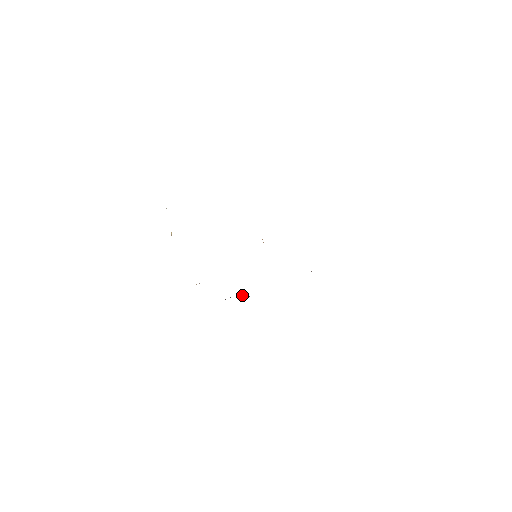
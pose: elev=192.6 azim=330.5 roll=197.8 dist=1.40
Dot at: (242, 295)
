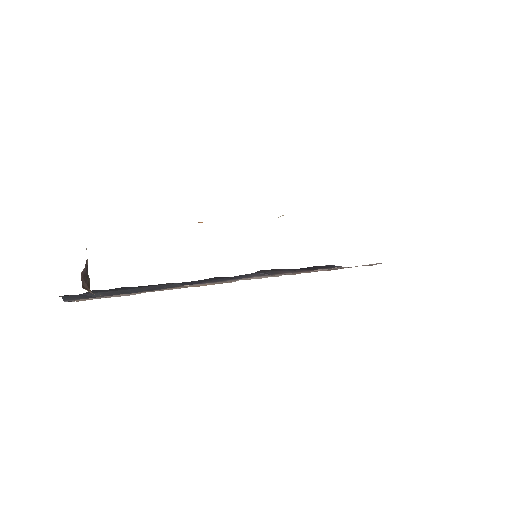
Dot at: (268, 274)
